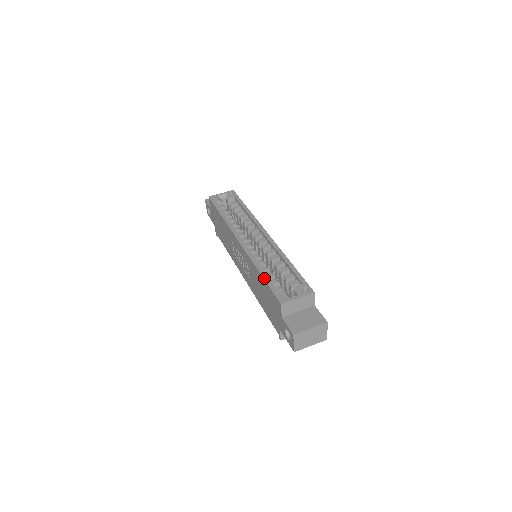
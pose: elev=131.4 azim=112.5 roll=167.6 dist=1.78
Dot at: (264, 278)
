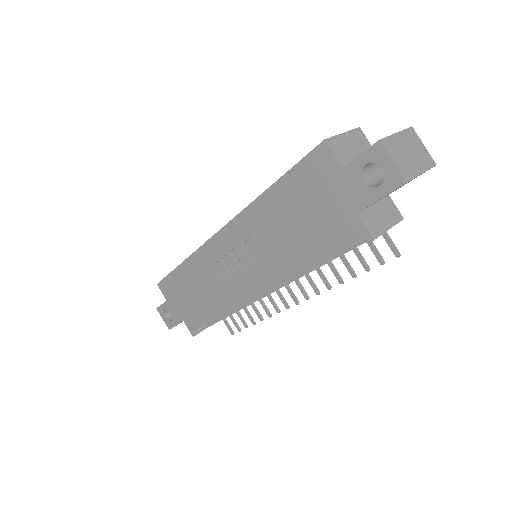
Dot at: (278, 179)
